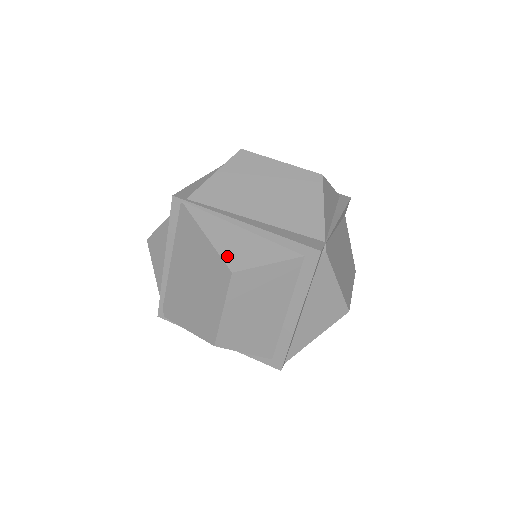
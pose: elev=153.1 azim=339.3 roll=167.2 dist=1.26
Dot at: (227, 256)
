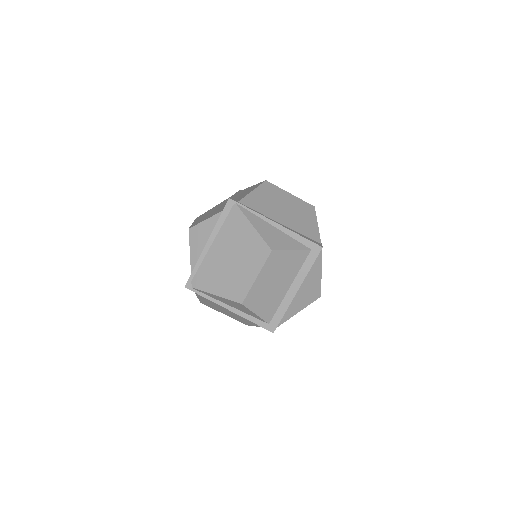
Dot at: (268, 240)
